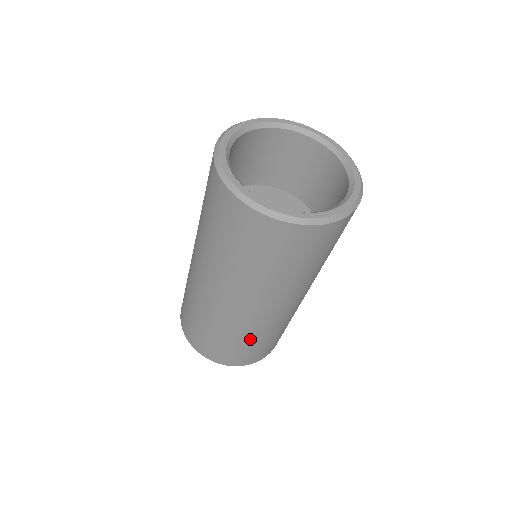
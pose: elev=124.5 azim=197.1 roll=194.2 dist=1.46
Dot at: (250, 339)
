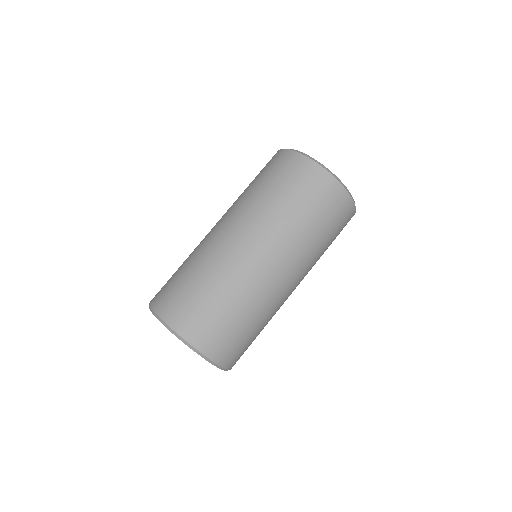
Dot at: (220, 288)
